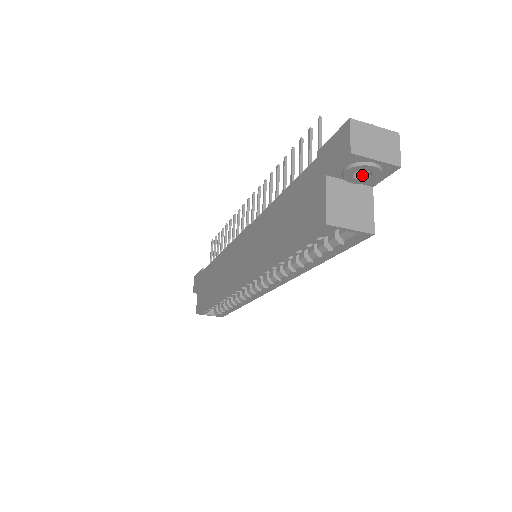
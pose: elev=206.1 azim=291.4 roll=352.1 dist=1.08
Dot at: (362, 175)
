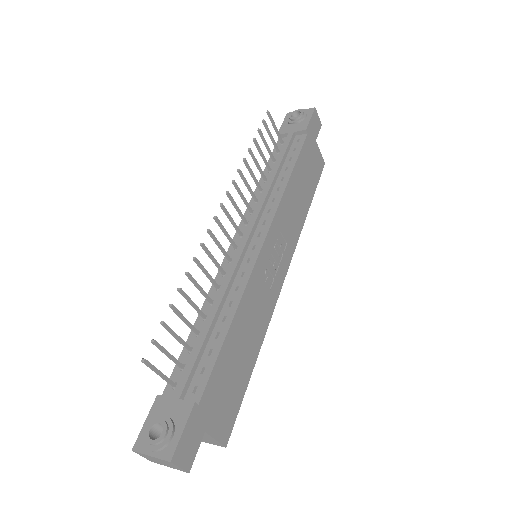
Dot at: occluded
